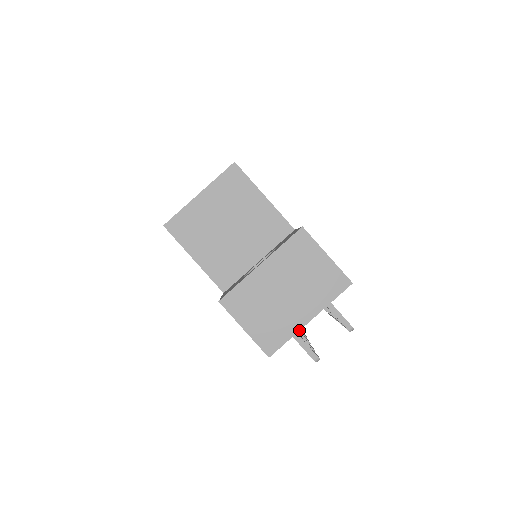
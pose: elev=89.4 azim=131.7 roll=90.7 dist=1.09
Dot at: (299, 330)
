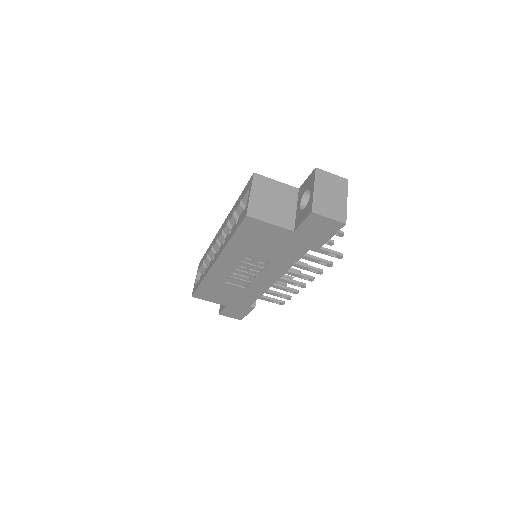
Dot at: occluded
